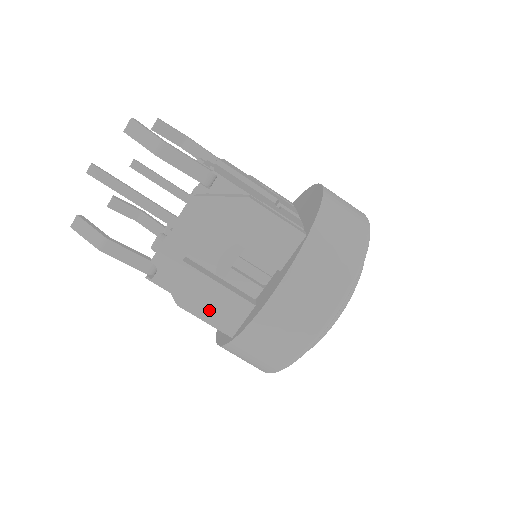
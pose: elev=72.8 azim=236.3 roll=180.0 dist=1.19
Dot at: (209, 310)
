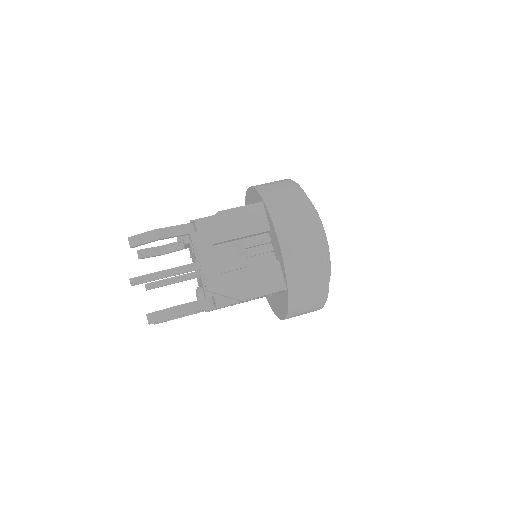
Dot at: (260, 287)
